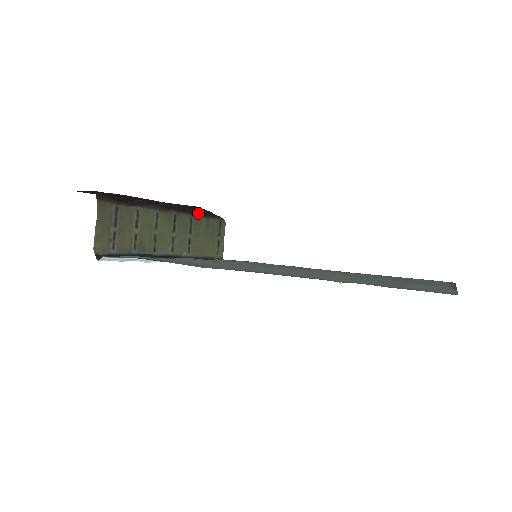
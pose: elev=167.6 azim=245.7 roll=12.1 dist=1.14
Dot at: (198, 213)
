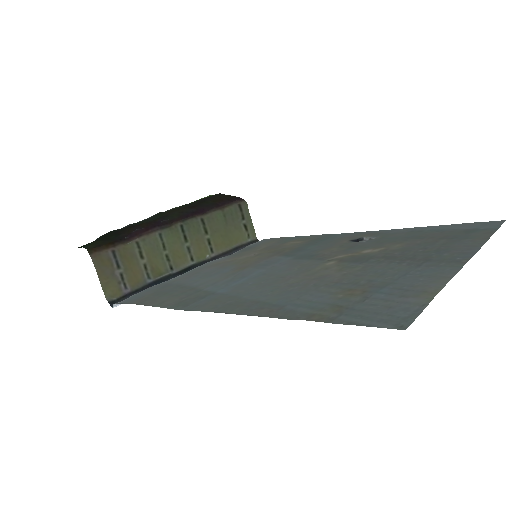
Dot at: (209, 209)
